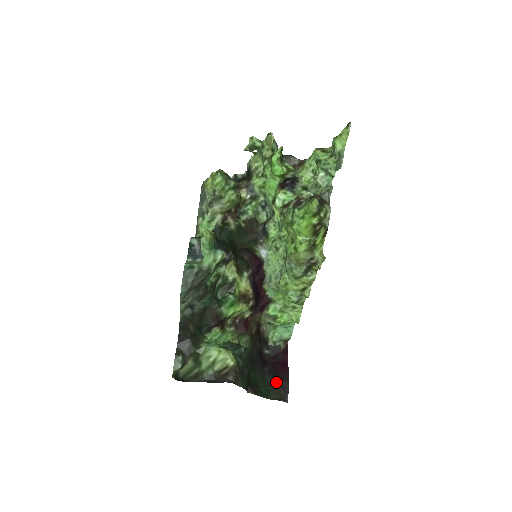
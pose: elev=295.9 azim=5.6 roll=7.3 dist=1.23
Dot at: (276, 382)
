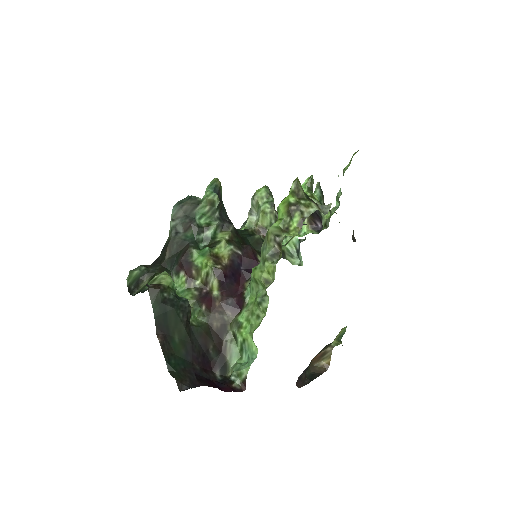
Dot at: (192, 375)
